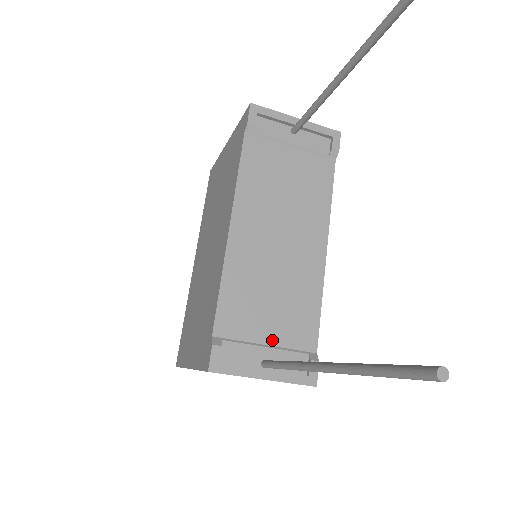
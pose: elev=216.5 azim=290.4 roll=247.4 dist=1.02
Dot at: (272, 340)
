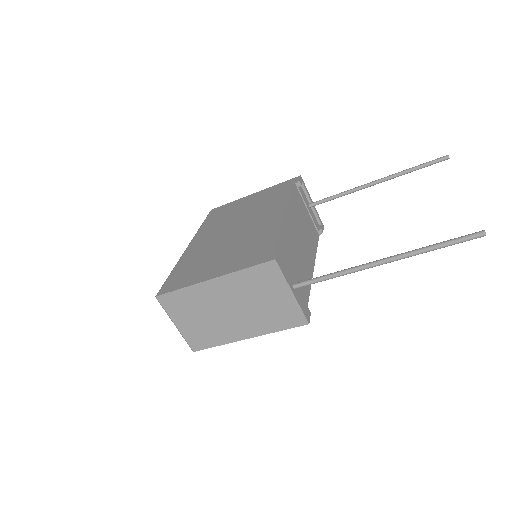
Dot at: (294, 281)
